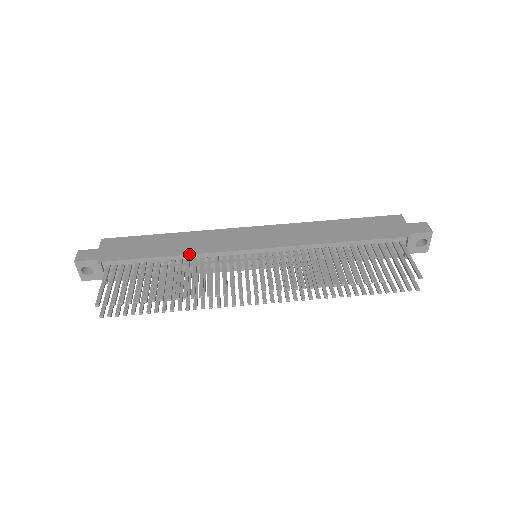
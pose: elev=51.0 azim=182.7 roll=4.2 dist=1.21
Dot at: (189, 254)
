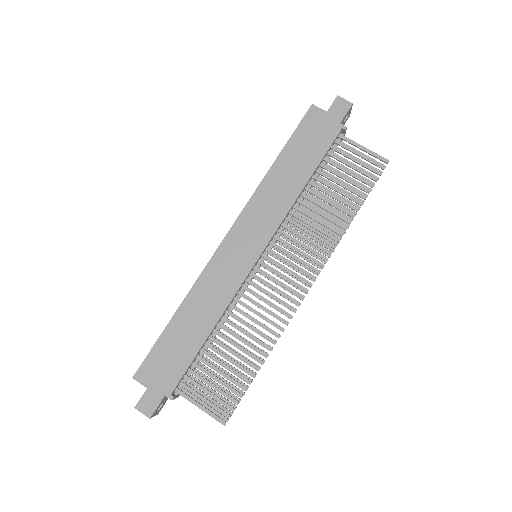
Dot at: (221, 315)
